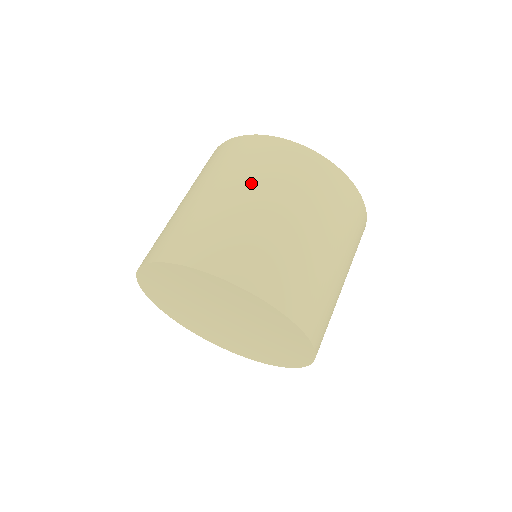
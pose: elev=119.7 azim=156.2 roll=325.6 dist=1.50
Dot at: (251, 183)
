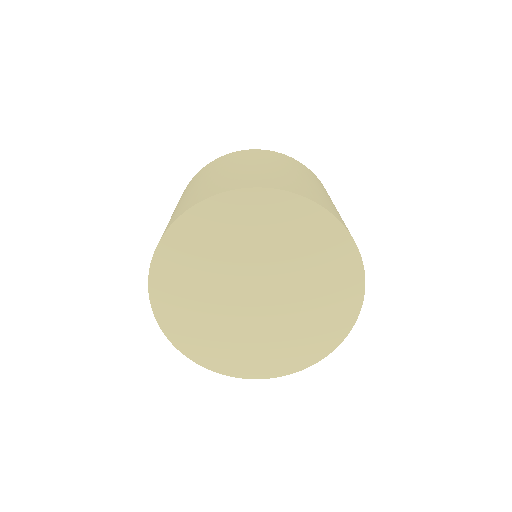
Dot at: (179, 201)
